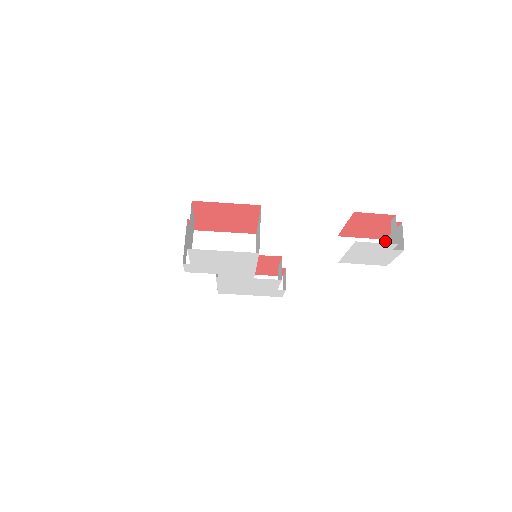
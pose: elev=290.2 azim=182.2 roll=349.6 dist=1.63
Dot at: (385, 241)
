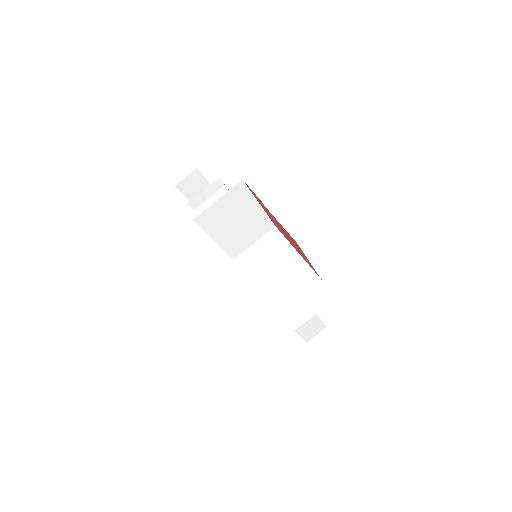
Dot at: (326, 329)
